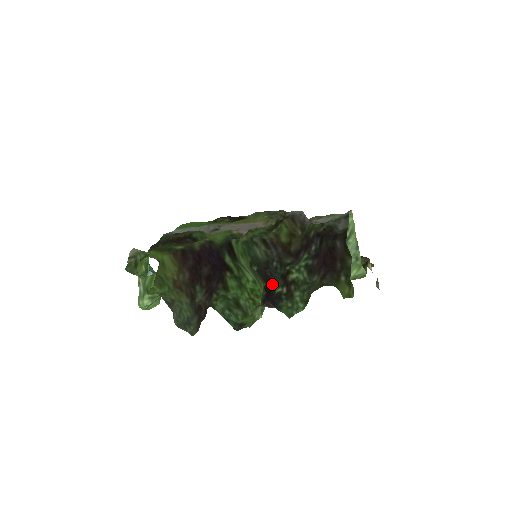
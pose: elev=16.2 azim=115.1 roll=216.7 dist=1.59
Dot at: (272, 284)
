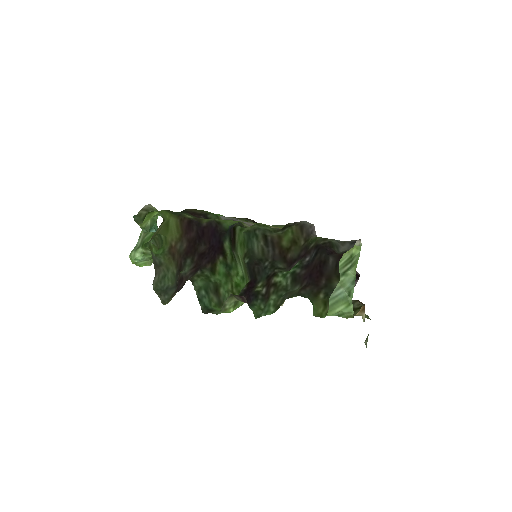
Dot at: (256, 282)
